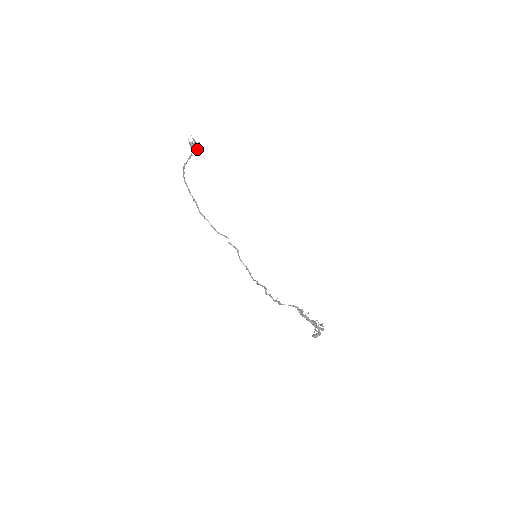
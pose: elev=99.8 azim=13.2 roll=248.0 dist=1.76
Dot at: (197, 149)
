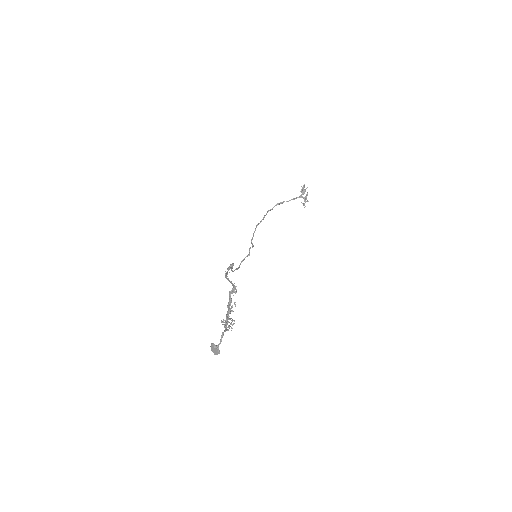
Dot at: (303, 204)
